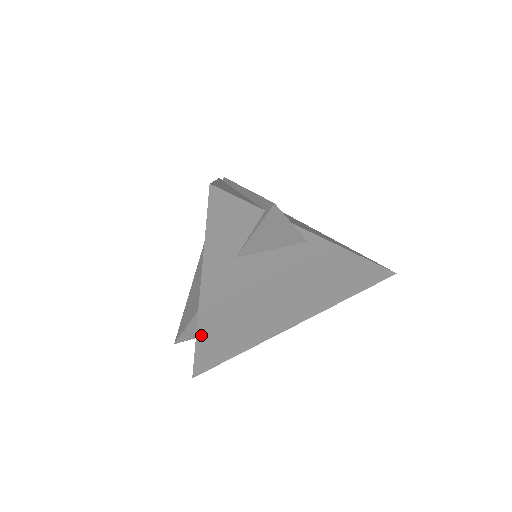
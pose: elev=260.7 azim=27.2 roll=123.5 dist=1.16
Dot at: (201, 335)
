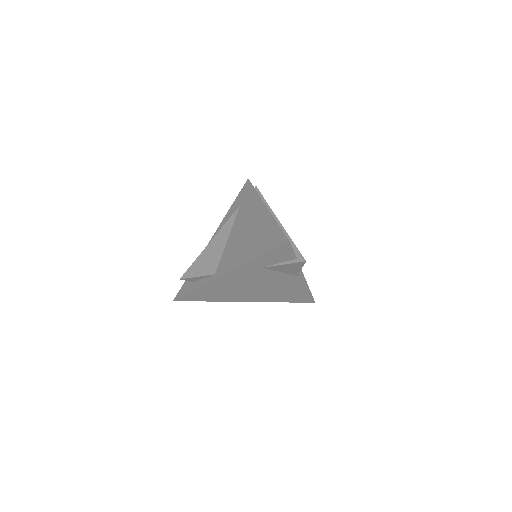
Dot at: (204, 287)
